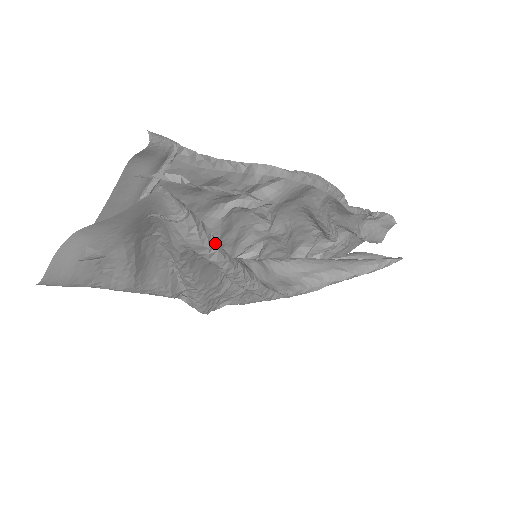
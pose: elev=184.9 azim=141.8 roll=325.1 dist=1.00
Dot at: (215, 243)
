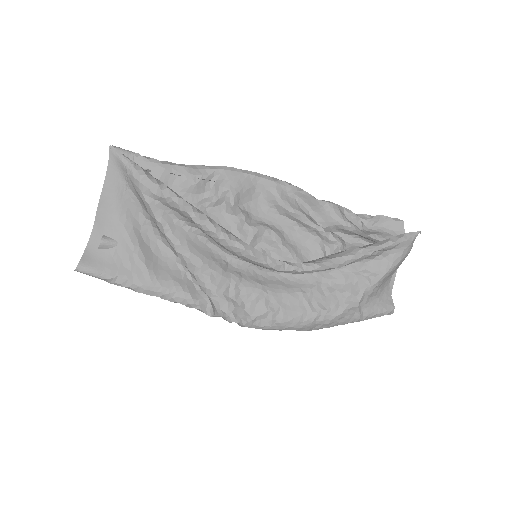
Dot at: (164, 184)
